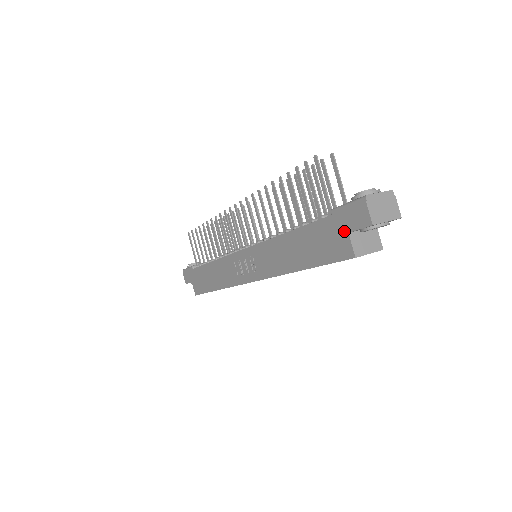
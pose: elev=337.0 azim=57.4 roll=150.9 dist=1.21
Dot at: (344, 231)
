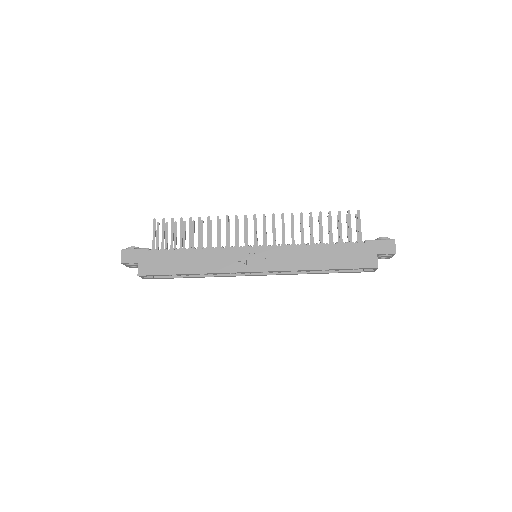
Dot at: (374, 253)
